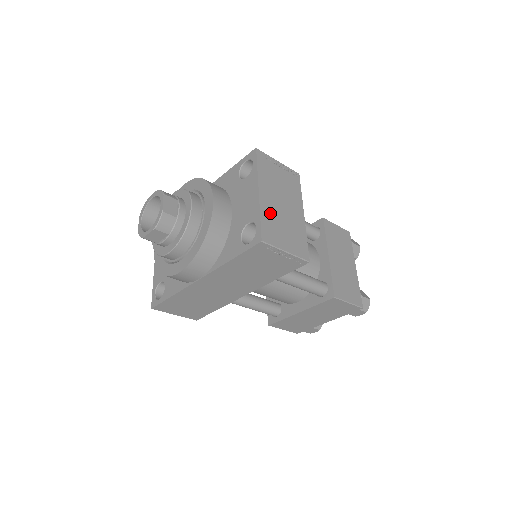
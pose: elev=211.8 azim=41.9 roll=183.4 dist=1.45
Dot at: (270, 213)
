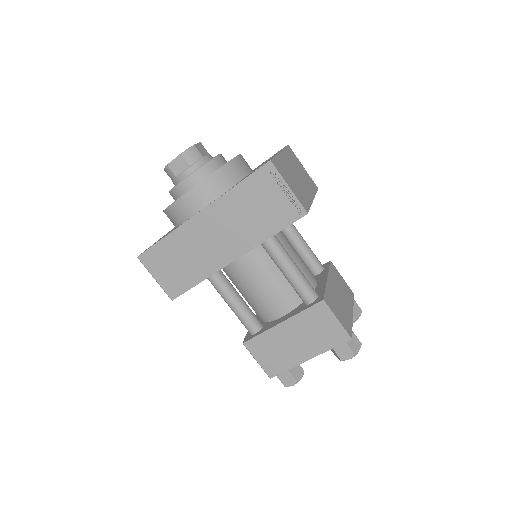
Dot at: (284, 165)
